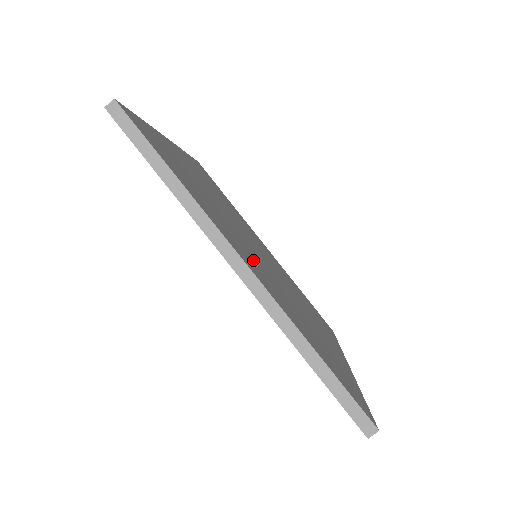
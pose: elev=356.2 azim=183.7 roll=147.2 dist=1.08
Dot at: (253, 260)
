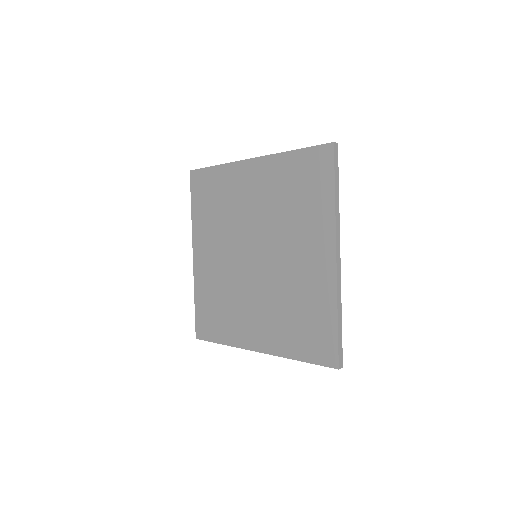
Dot at: occluded
